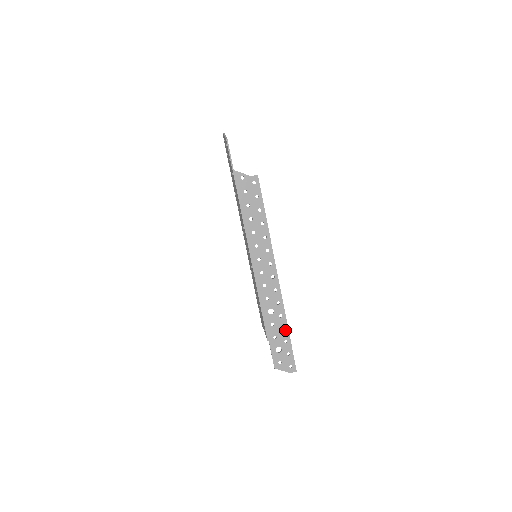
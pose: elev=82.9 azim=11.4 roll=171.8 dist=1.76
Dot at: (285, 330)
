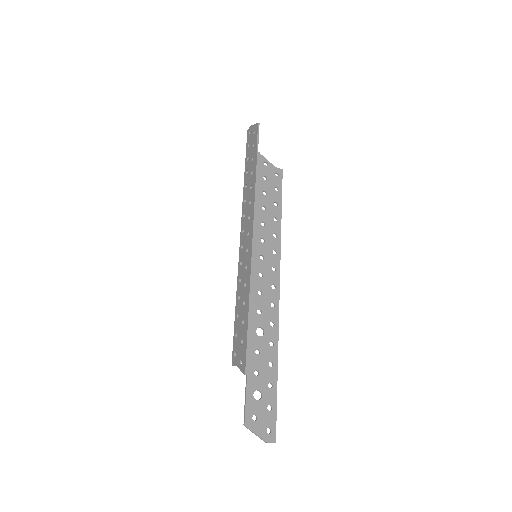
Dot at: (273, 367)
